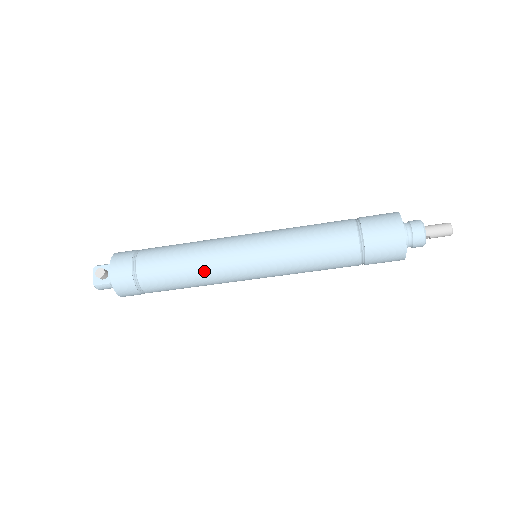
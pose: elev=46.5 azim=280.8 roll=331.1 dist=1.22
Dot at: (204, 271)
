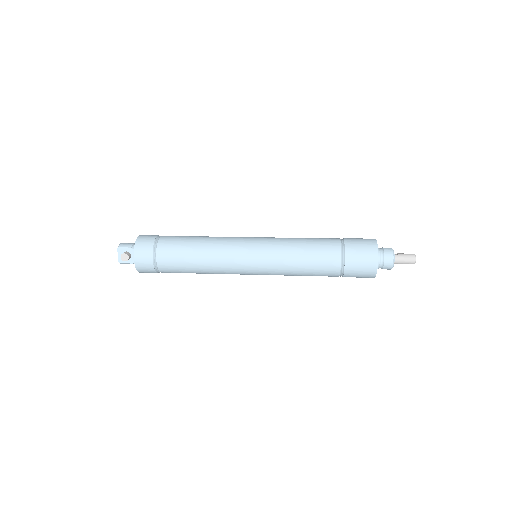
Dot at: (214, 271)
